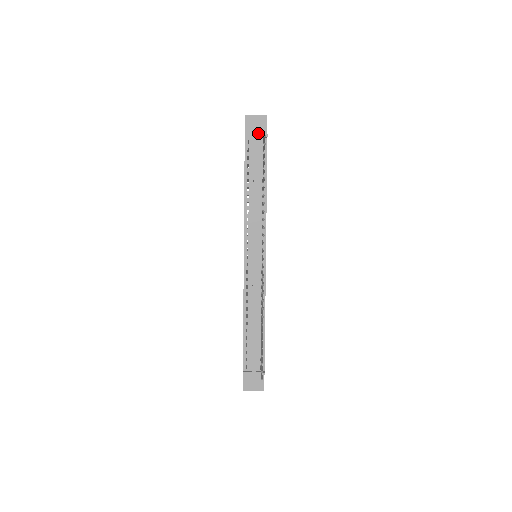
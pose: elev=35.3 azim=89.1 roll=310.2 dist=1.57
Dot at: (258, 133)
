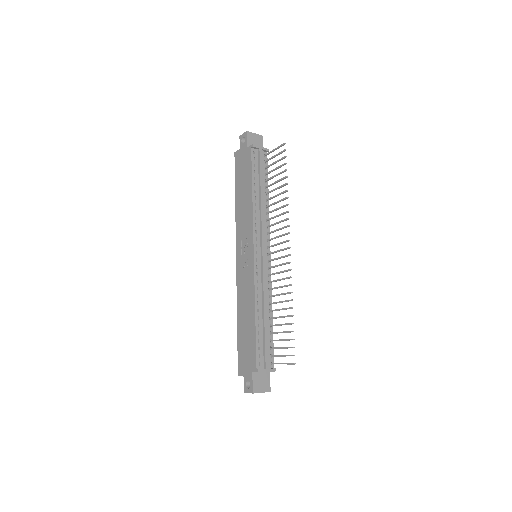
Dot at: occluded
